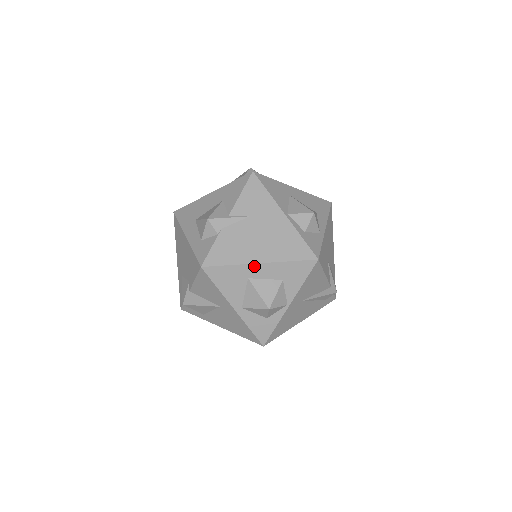
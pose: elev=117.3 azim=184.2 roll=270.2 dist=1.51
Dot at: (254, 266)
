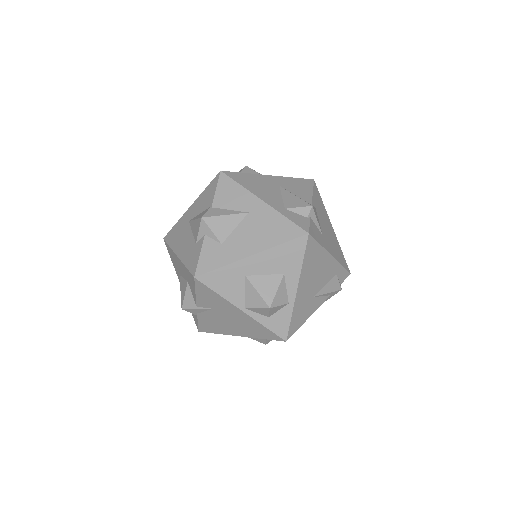
Dot at: (237, 335)
